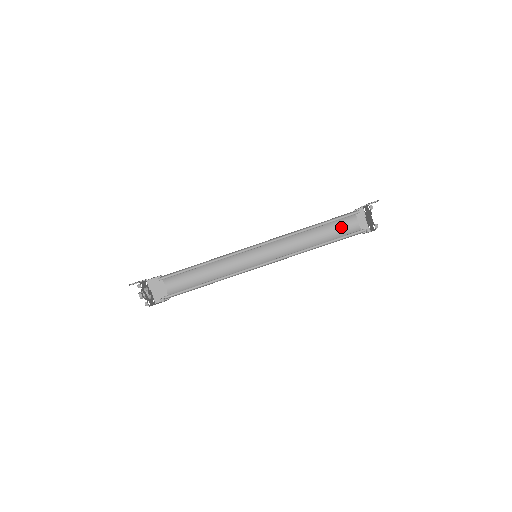
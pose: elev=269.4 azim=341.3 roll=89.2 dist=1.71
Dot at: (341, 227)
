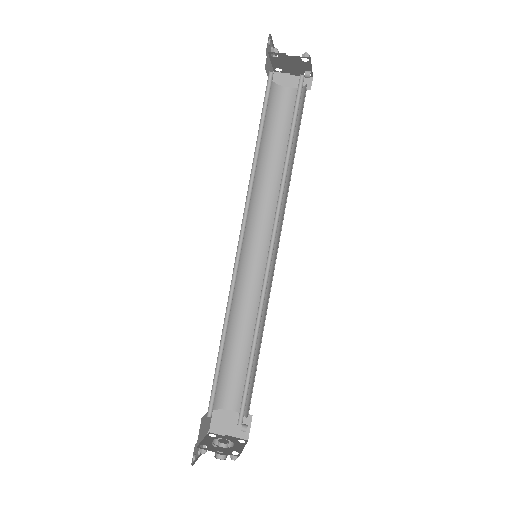
Dot at: (285, 115)
